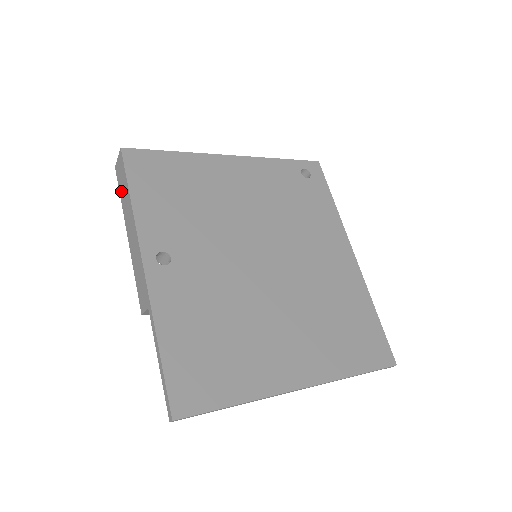
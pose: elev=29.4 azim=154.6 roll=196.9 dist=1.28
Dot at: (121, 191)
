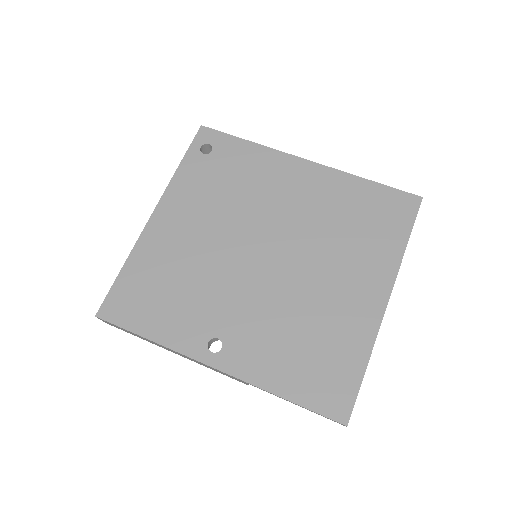
Dot at: occluded
